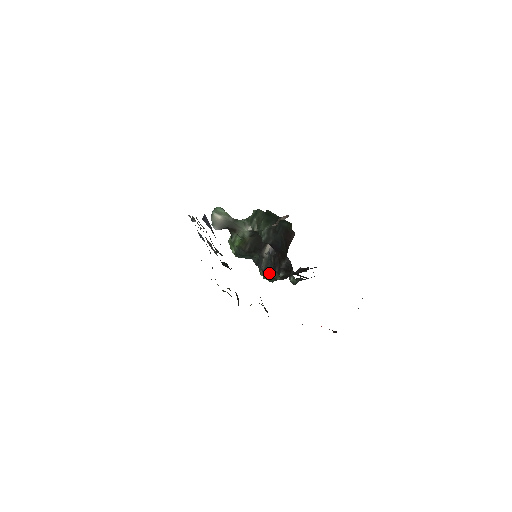
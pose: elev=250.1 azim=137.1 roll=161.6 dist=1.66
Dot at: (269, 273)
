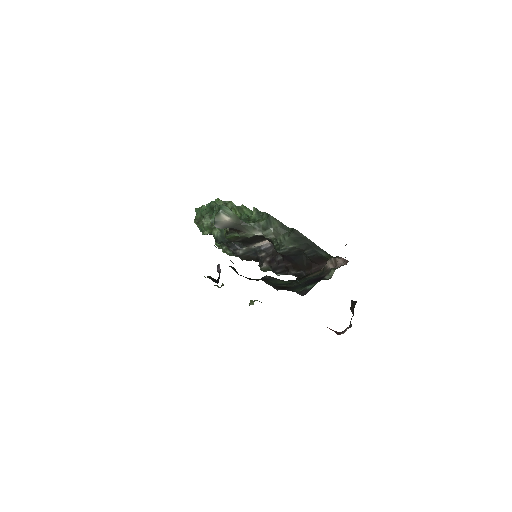
Dot at: (245, 258)
